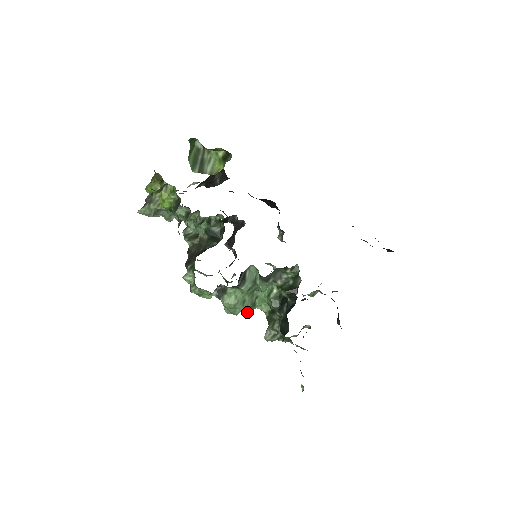
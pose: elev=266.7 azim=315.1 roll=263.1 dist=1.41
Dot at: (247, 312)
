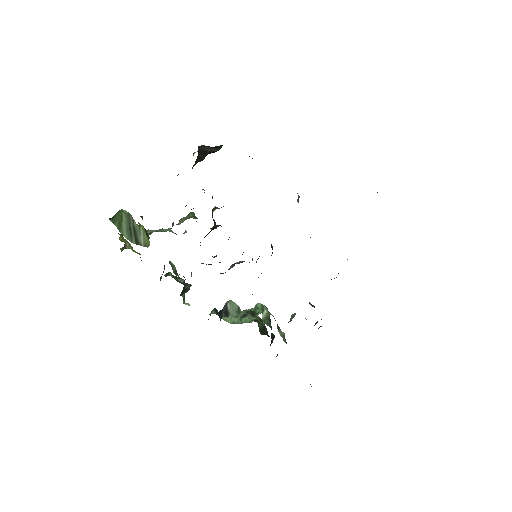
Dot at: (249, 322)
